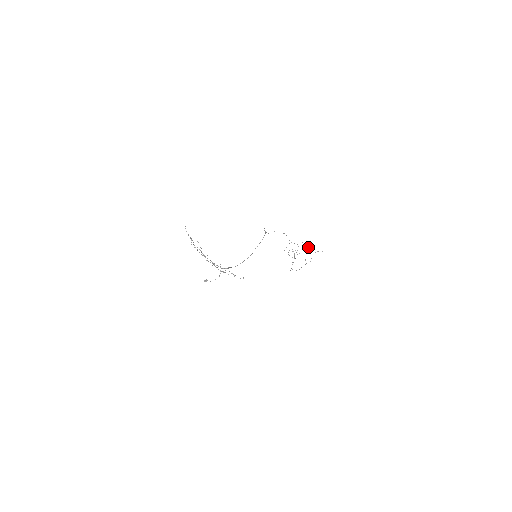
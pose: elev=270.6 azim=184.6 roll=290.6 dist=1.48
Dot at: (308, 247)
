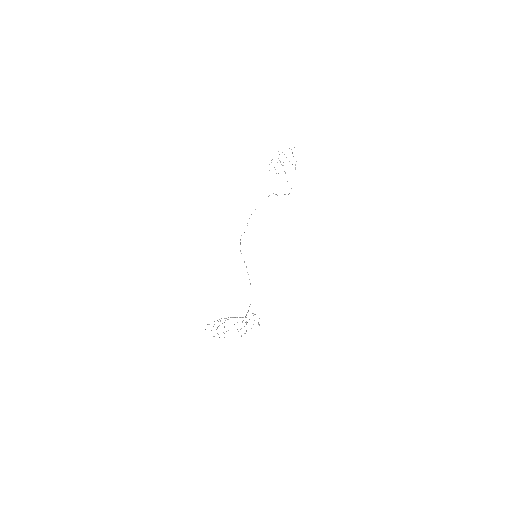
Dot at: occluded
